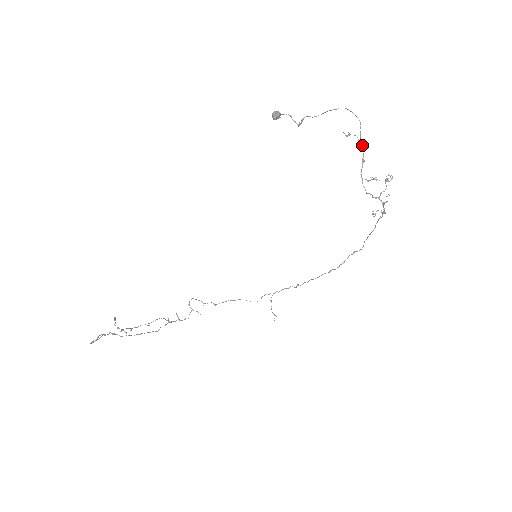
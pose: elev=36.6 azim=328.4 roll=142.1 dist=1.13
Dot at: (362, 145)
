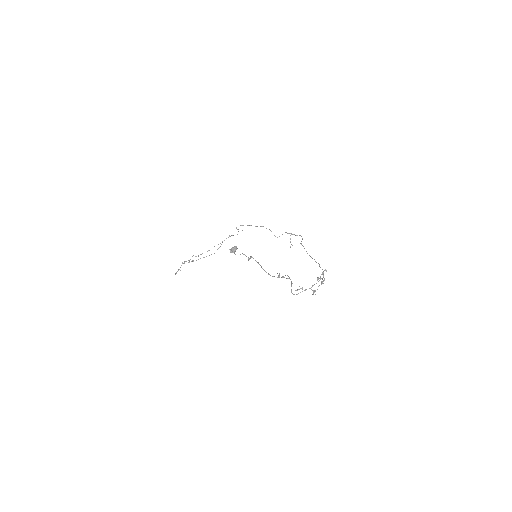
Dot at: (290, 279)
